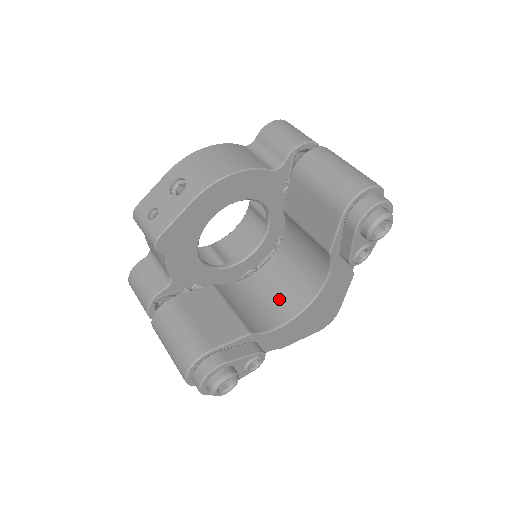
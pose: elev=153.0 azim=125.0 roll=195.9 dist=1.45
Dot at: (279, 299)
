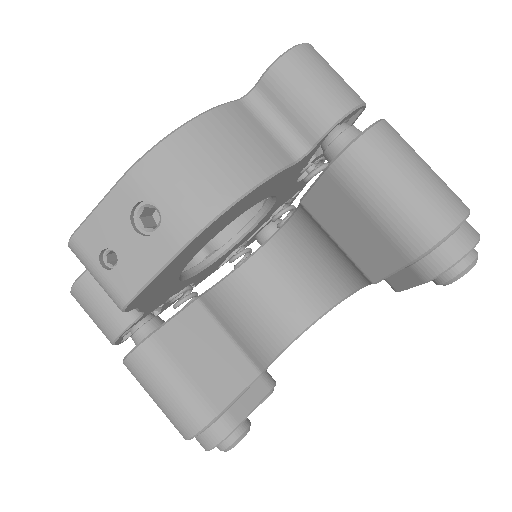
Dot at: (285, 302)
